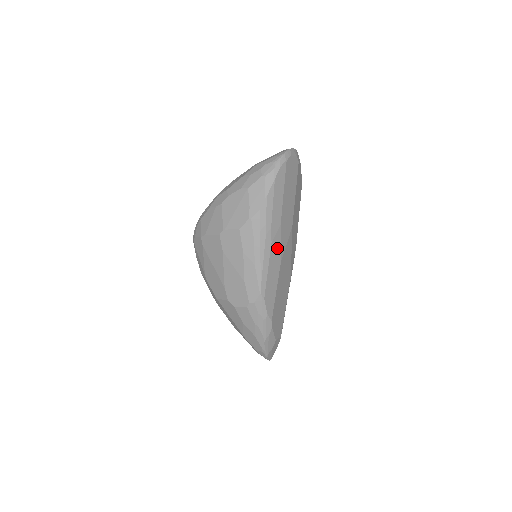
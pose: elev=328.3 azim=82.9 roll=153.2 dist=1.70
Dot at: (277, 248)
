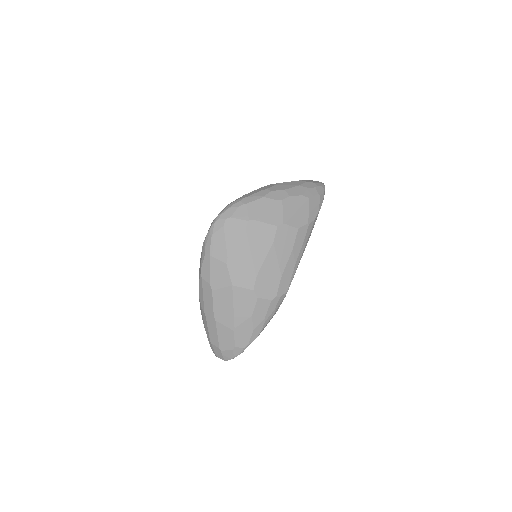
Dot at: occluded
